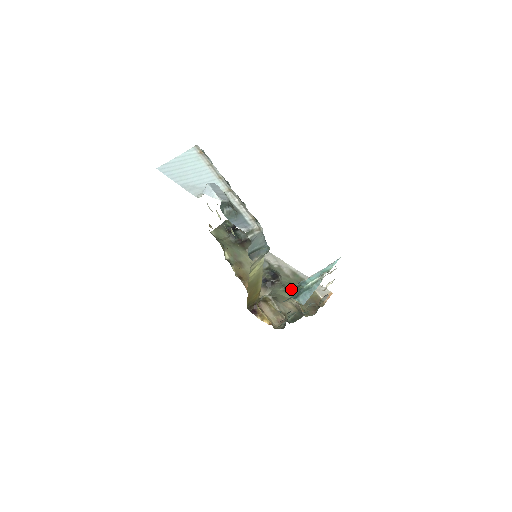
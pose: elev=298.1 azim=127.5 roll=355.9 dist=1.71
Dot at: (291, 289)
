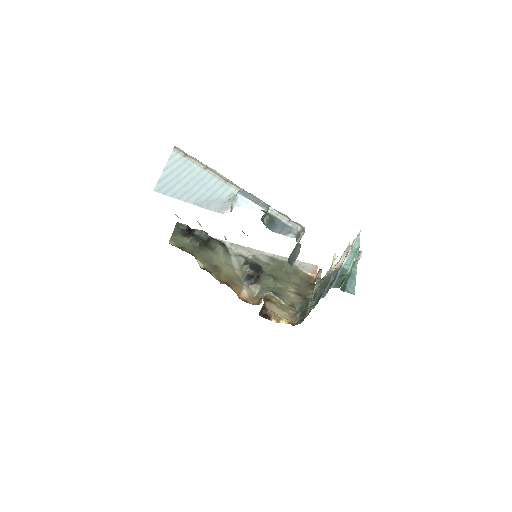
Dot at: (336, 282)
